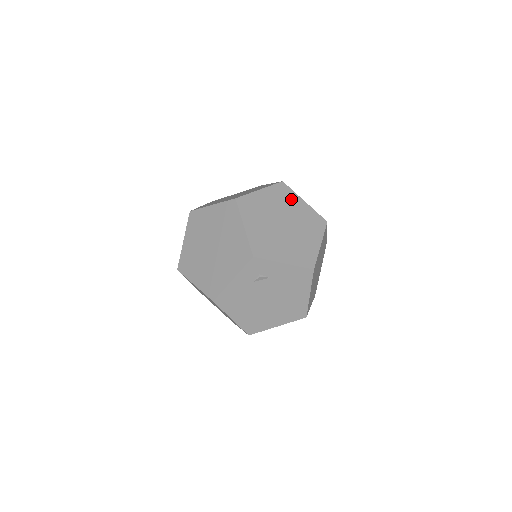
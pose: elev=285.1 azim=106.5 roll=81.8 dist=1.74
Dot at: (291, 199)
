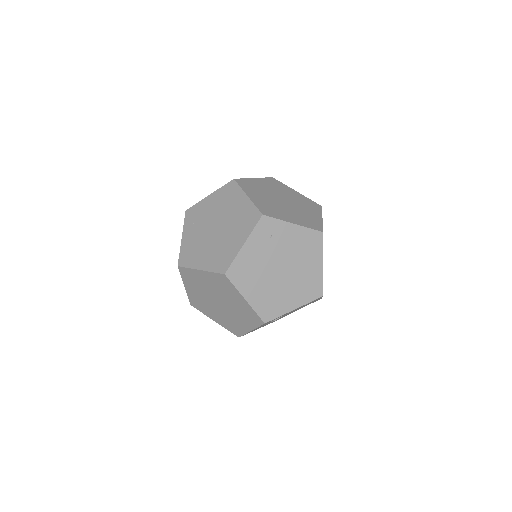
Dot at: (278, 232)
